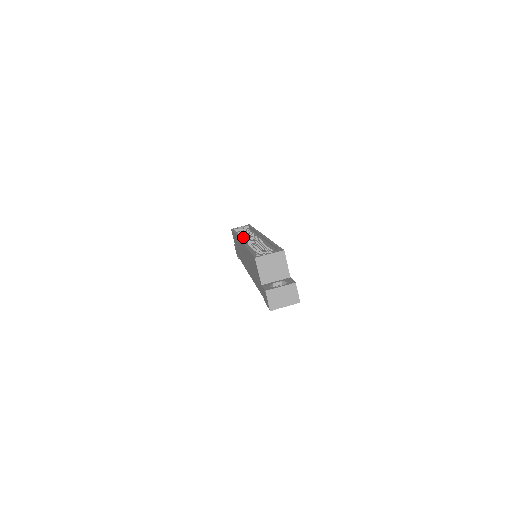
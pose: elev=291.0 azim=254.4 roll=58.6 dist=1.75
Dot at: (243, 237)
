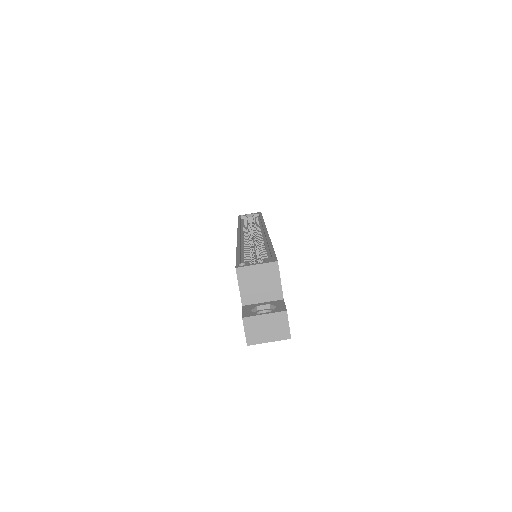
Dot at: occluded
